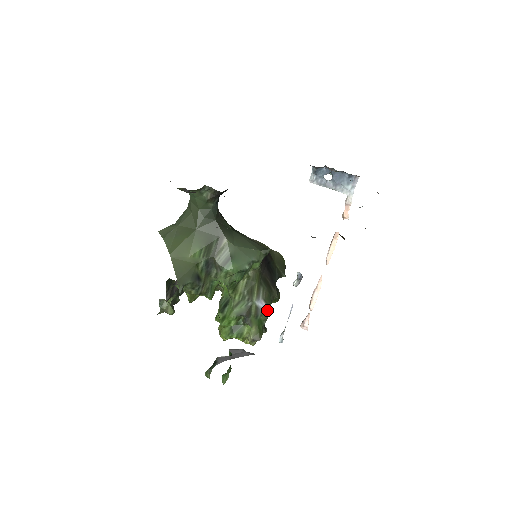
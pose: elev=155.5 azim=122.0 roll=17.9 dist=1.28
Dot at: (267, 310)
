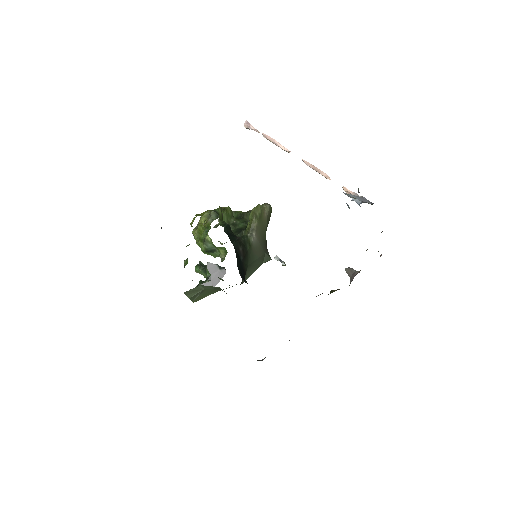
Dot at: occluded
